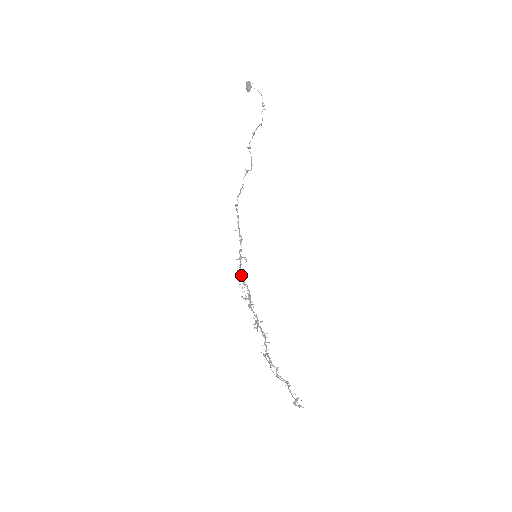
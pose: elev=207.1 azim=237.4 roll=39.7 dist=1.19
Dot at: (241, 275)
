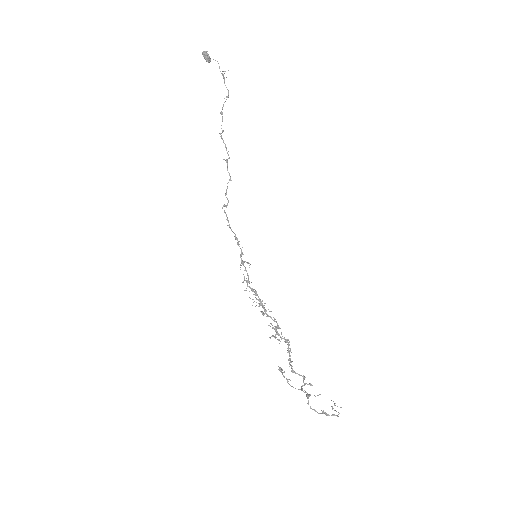
Dot at: (246, 282)
